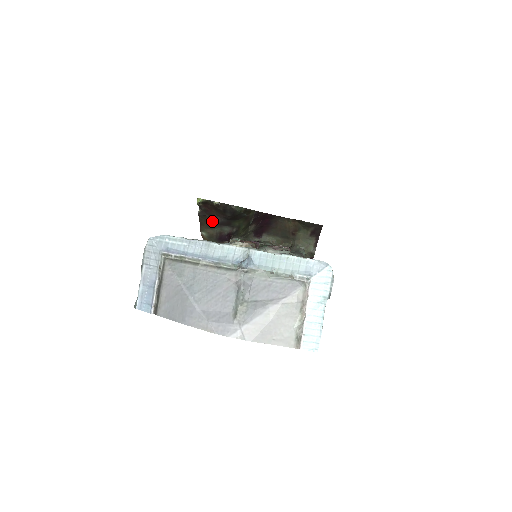
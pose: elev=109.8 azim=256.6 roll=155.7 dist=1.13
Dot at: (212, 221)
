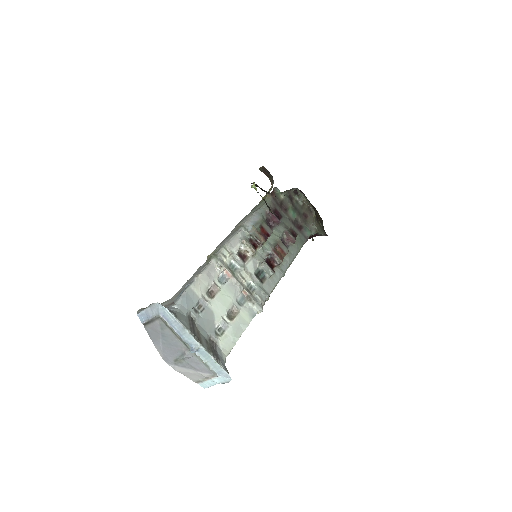
Dot at: occluded
